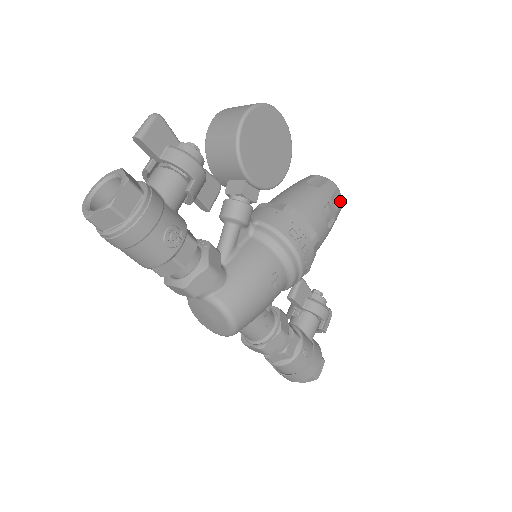
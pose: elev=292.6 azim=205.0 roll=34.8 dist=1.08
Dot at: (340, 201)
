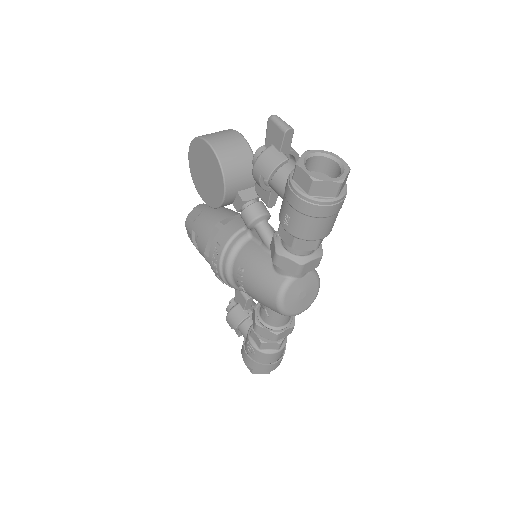
Dot at: occluded
